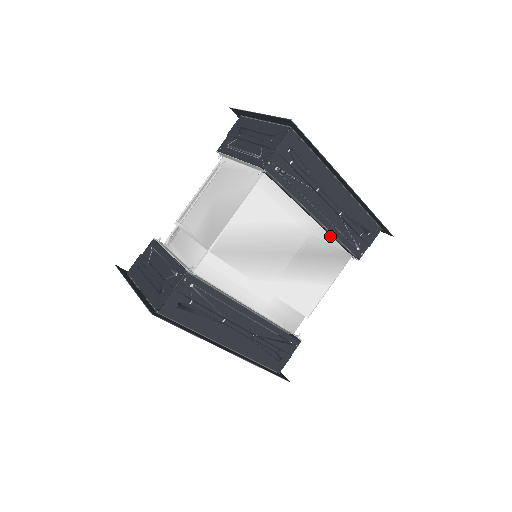
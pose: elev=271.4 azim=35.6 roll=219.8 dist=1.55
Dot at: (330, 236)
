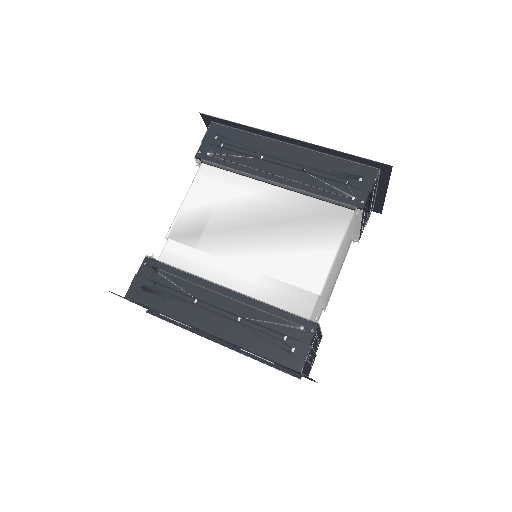
Dot at: (307, 197)
